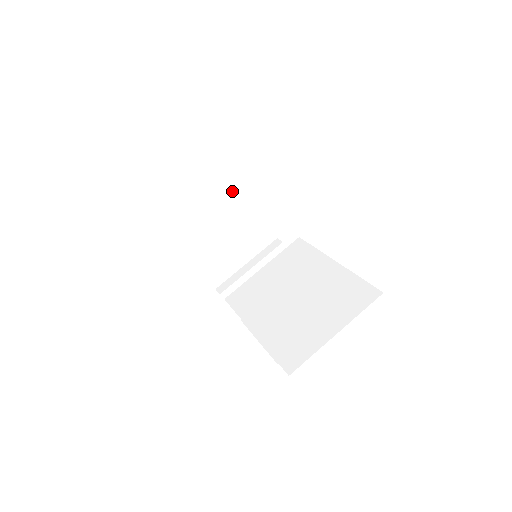
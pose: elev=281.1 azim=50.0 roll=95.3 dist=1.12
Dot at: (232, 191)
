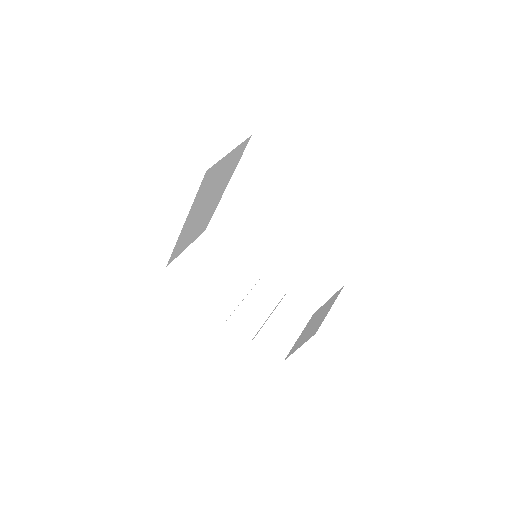
Dot at: (232, 263)
